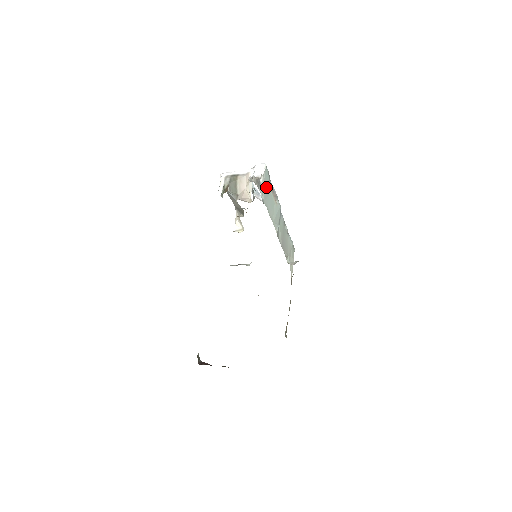
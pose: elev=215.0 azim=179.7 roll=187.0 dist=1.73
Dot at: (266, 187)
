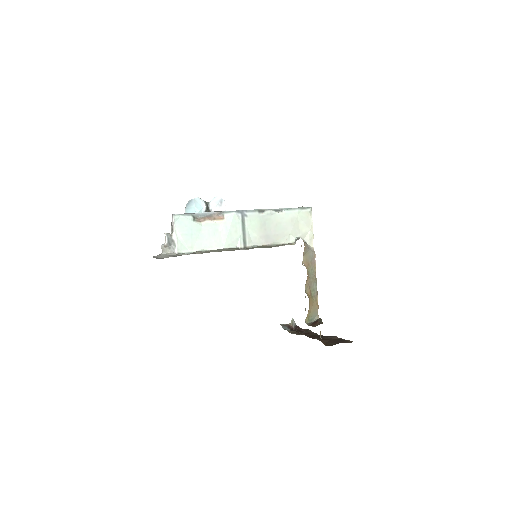
Dot at: (188, 233)
